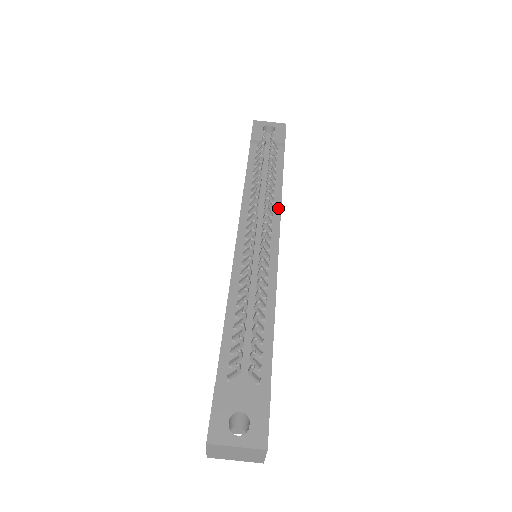
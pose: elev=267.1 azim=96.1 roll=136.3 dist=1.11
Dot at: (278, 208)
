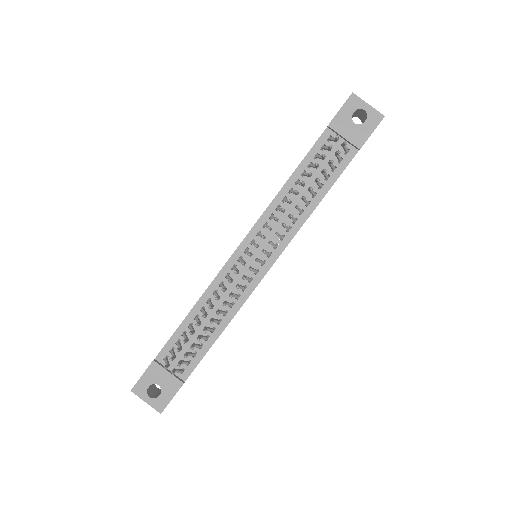
Dot at: (294, 232)
